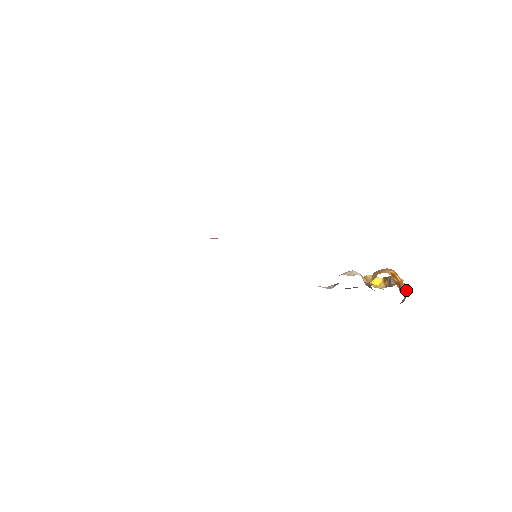
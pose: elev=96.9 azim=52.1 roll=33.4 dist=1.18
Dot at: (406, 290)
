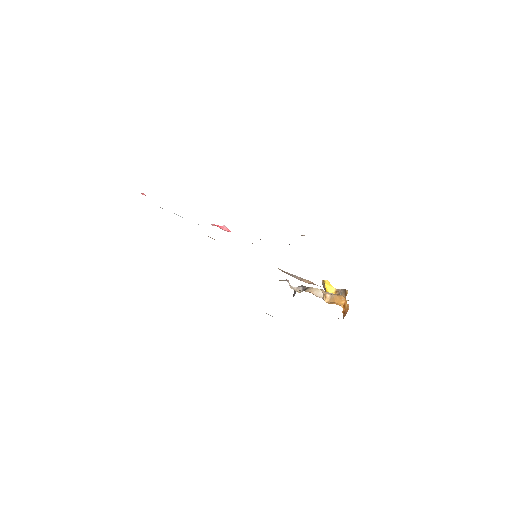
Dot at: occluded
